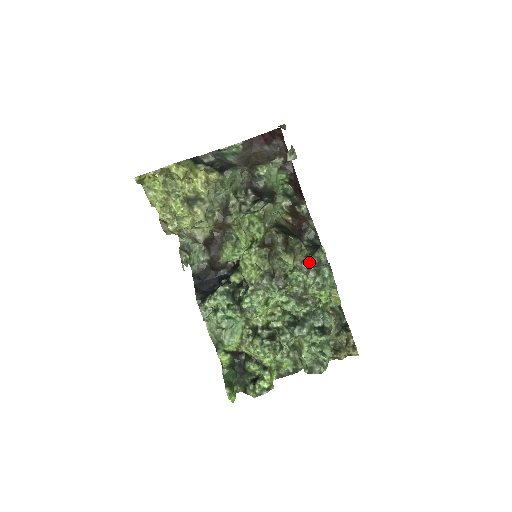
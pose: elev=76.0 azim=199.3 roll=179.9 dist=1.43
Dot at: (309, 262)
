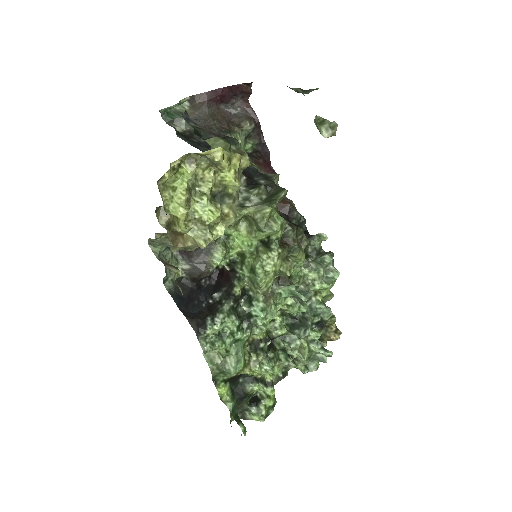
Dot at: (305, 253)
